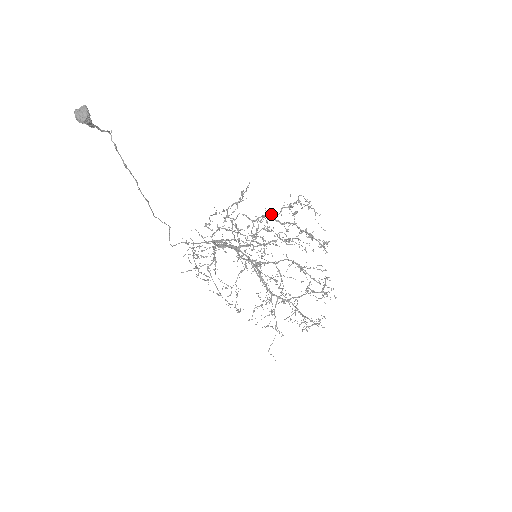
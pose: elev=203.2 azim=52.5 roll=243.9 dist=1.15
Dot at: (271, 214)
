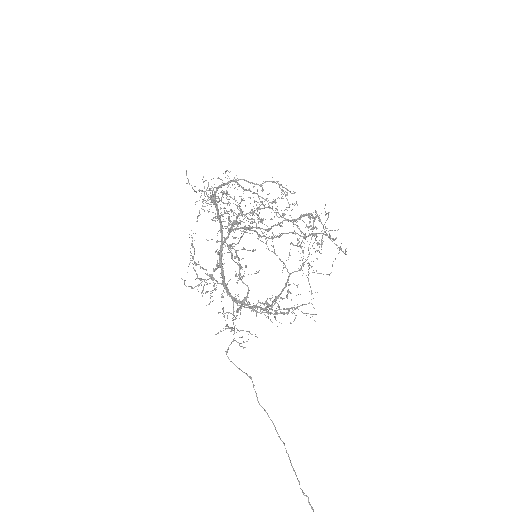
Dot at: occluded
